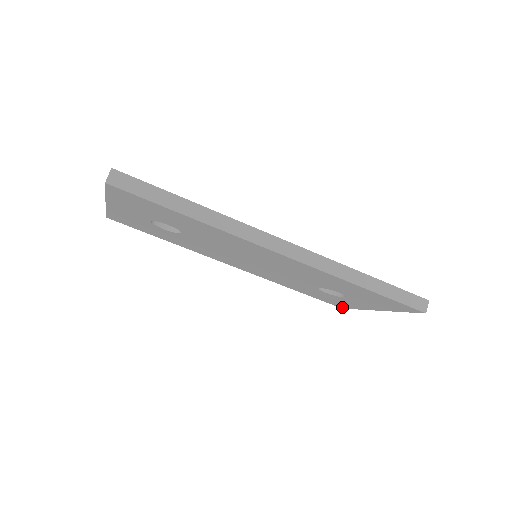
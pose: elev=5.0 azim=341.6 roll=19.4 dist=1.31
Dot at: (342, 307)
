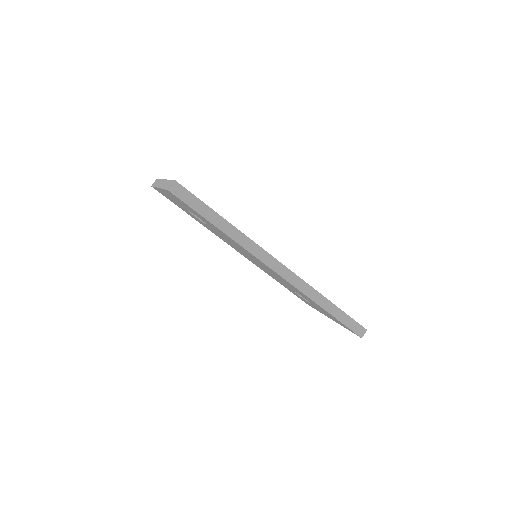
Dot at: occluded
